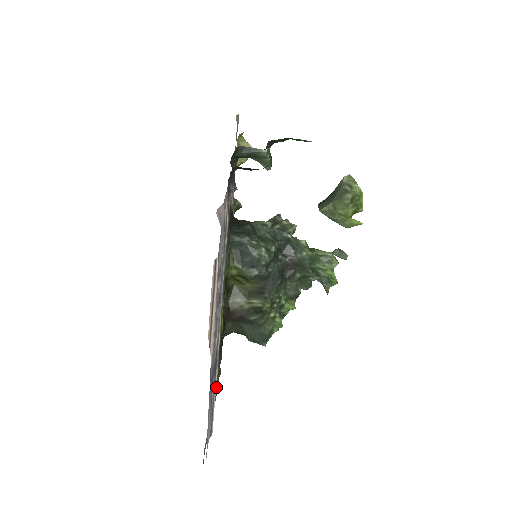
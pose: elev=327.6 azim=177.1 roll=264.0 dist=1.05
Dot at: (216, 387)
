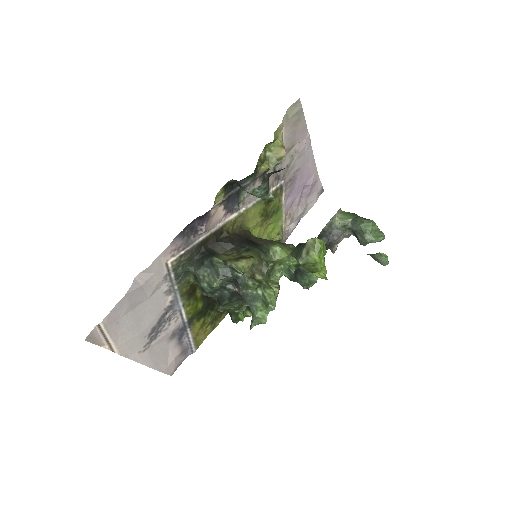
Dot at: (199, 332)
